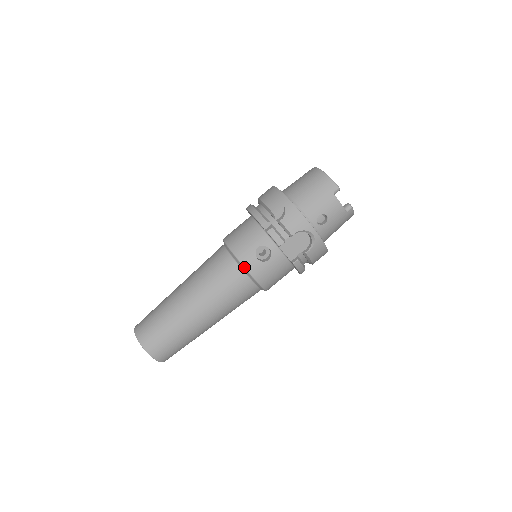
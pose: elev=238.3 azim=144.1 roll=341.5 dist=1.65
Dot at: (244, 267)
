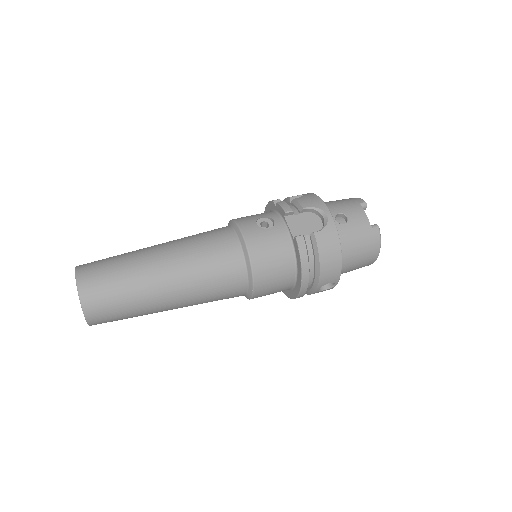
Dot at: (238, 226)
